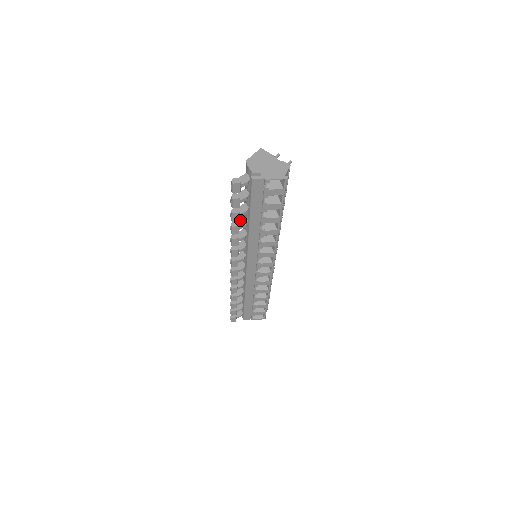
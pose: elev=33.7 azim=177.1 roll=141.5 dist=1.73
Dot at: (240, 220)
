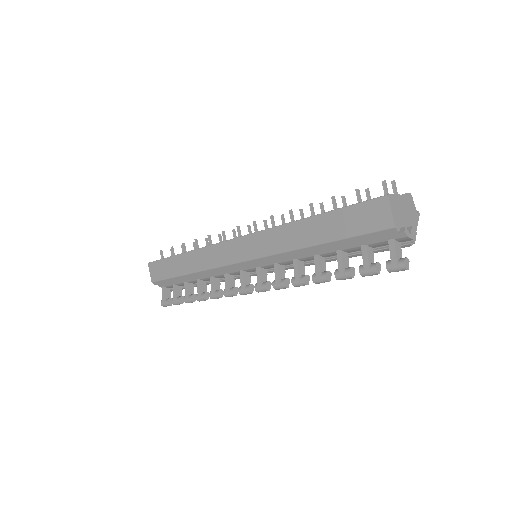
Dot at: (320, 264)
